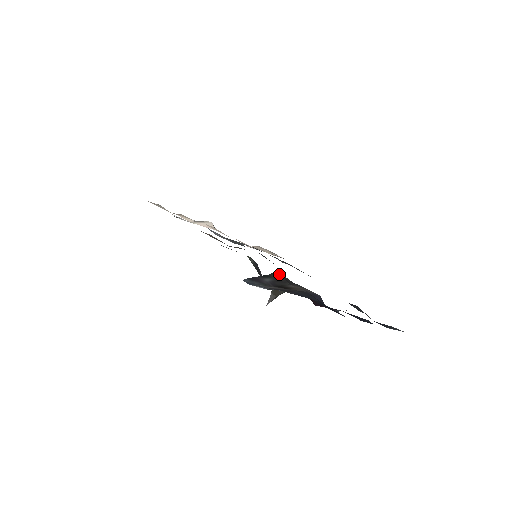
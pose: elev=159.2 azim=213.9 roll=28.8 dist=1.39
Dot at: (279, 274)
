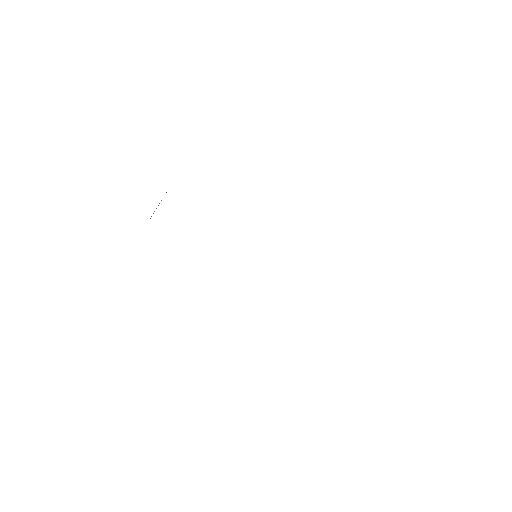
Dot at: occluded
